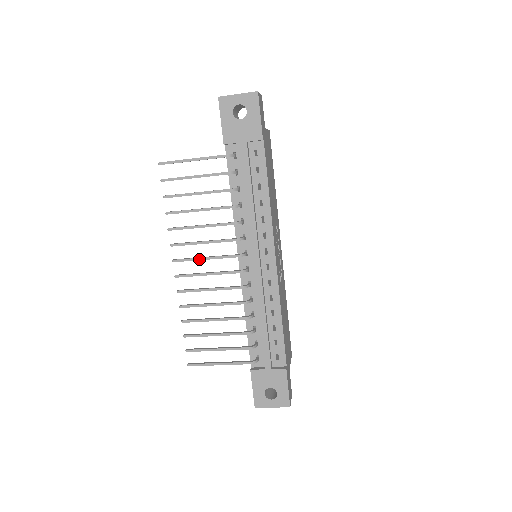
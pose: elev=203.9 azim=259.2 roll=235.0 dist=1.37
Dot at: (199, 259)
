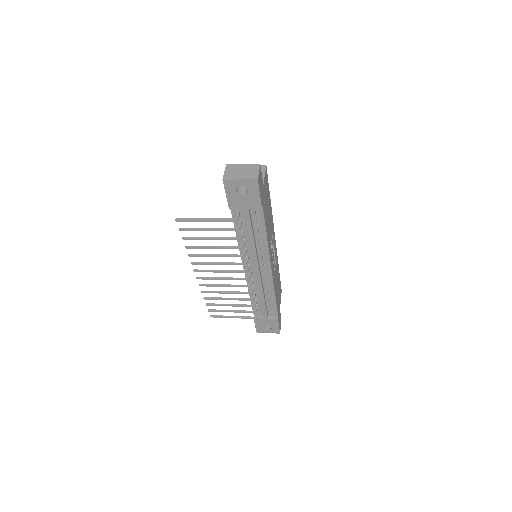
Dot at: (214, 272)
